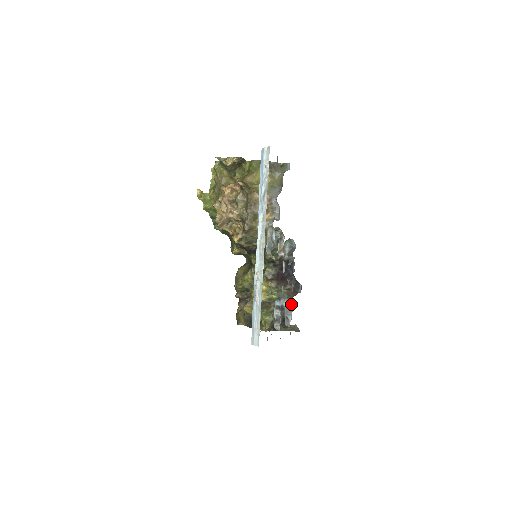
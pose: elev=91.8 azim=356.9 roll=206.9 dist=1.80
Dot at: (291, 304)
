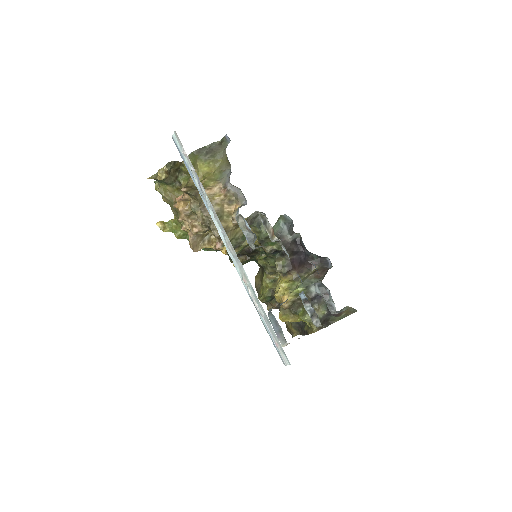
Dot at: (325, 287)
